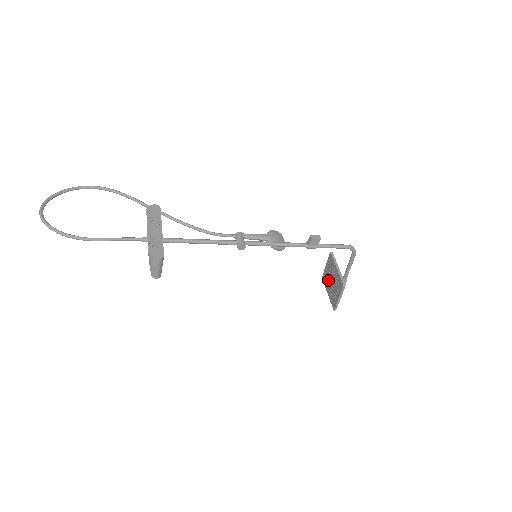
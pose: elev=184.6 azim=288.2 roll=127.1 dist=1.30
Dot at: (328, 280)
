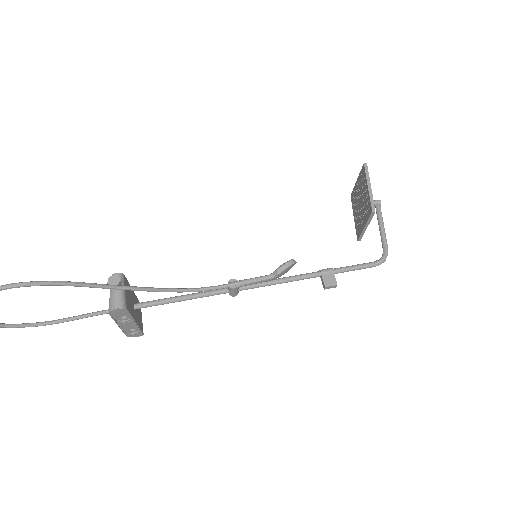
Dot at: (361, 190)
